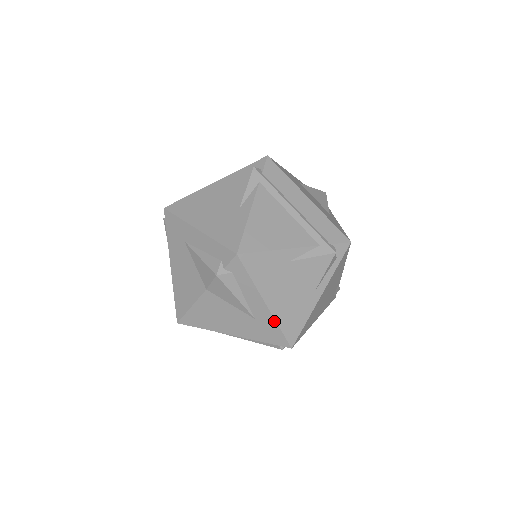
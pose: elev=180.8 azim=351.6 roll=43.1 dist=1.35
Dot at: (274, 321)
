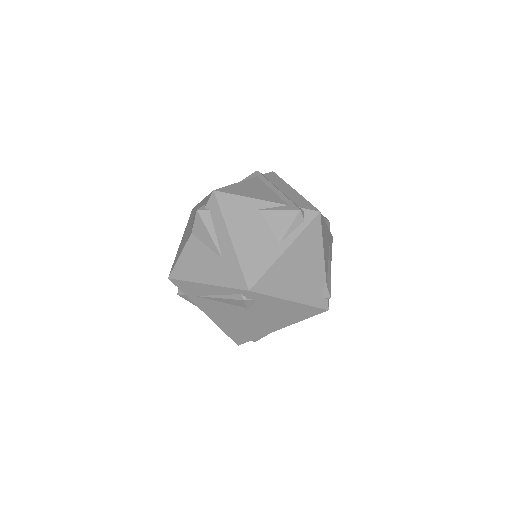
Dot at: (236, 258)
